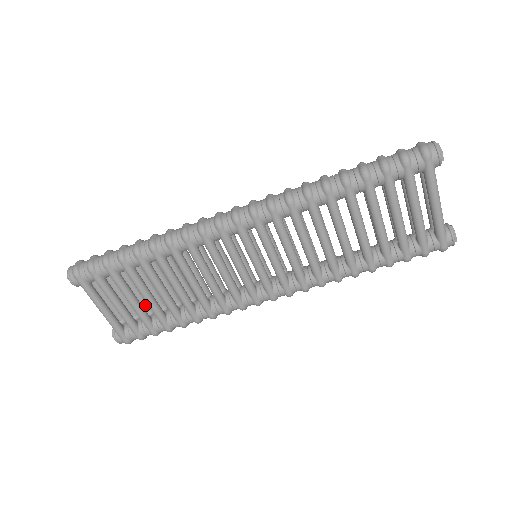
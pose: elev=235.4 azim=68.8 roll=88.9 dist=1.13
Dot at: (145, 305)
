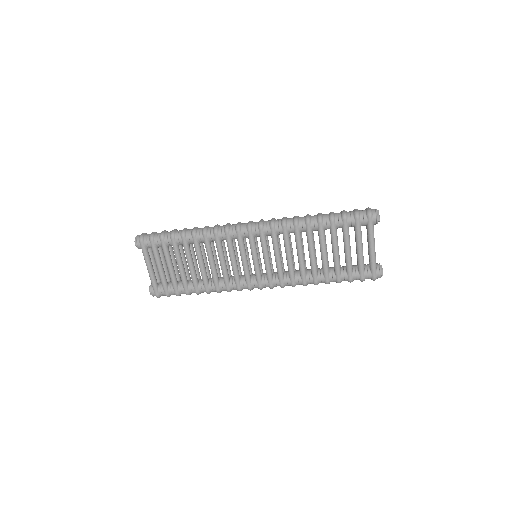
Dot at: (176, 273)
